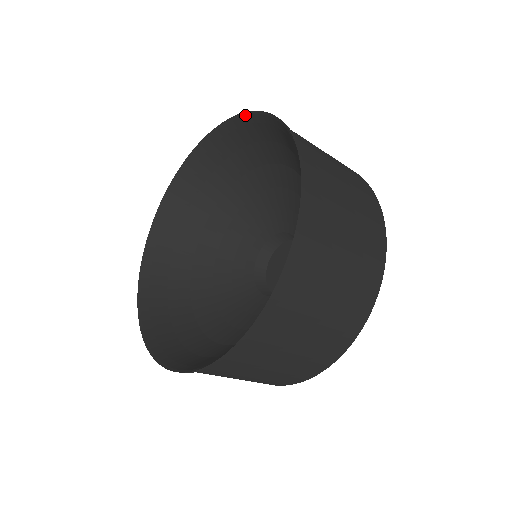
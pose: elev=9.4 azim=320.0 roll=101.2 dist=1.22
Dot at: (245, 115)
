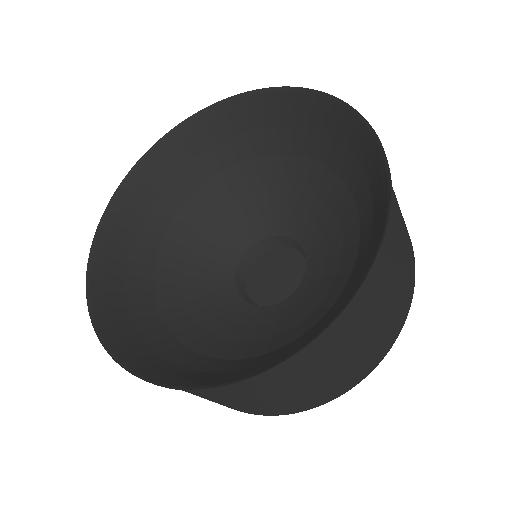
Dot at: (296, 90)
